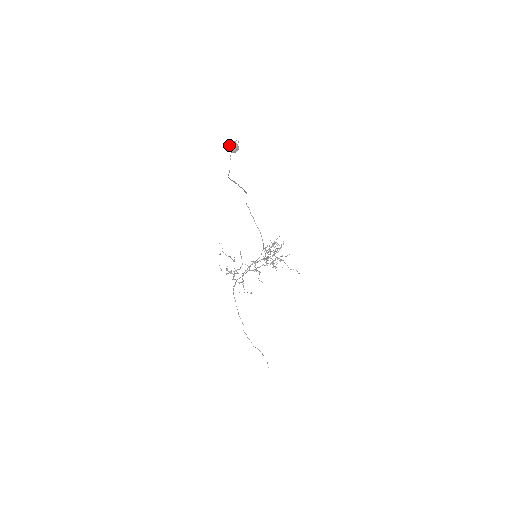
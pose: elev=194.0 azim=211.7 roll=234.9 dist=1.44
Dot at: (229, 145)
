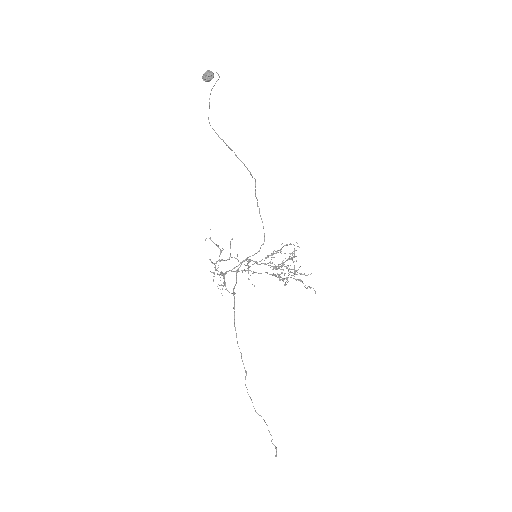
Dot at: (203, 74)
